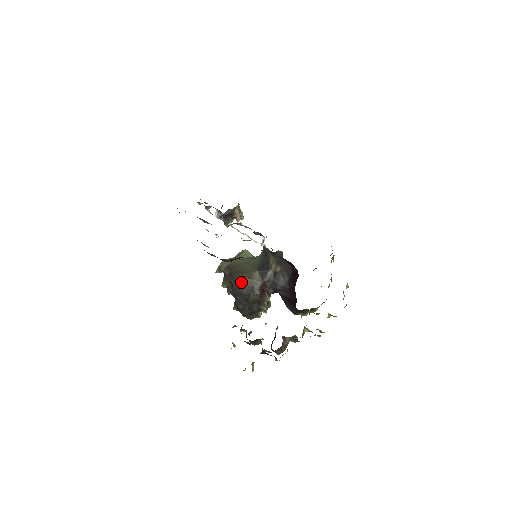
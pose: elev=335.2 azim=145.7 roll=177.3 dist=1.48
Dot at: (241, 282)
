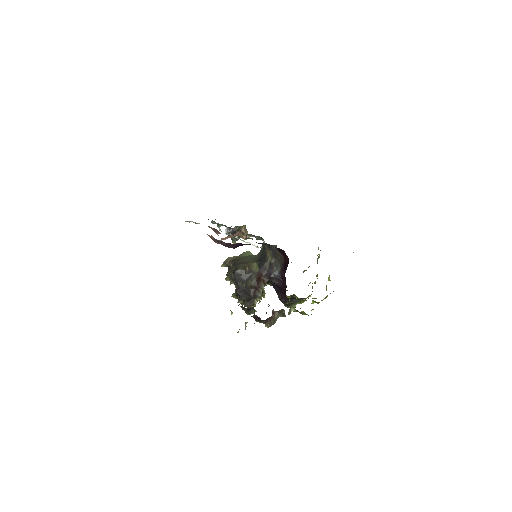
Dot at: (242, 270)
